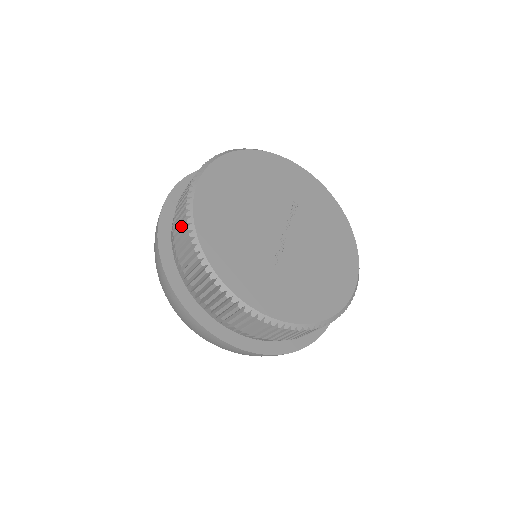
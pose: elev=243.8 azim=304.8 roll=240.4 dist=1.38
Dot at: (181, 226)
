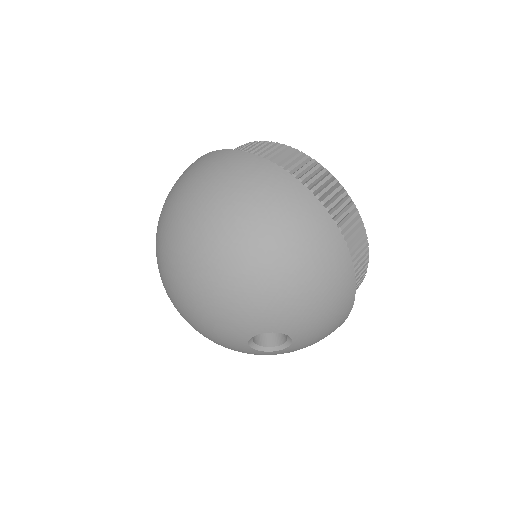
Dot at: occluded
